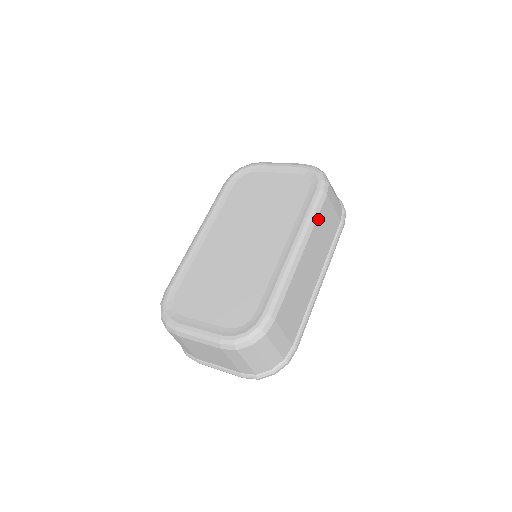
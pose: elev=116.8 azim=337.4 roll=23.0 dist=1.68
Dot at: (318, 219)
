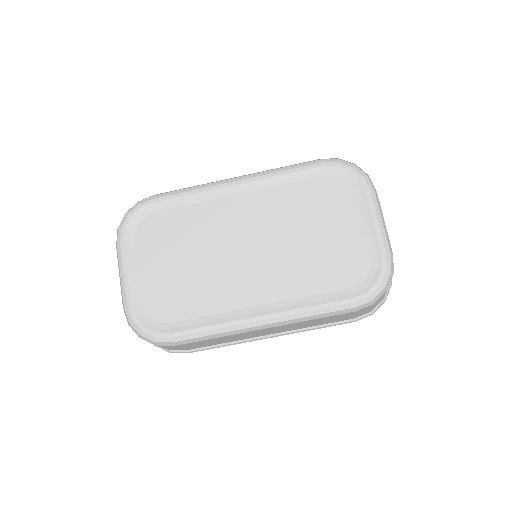
Dot at: (317, 319)
